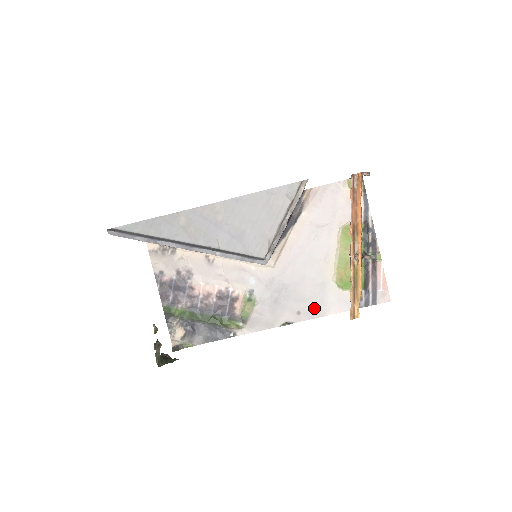
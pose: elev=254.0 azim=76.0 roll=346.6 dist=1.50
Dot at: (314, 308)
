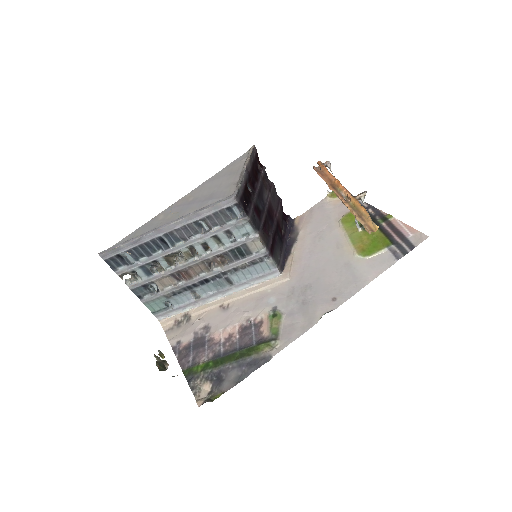
Dot at: (349, 286)
